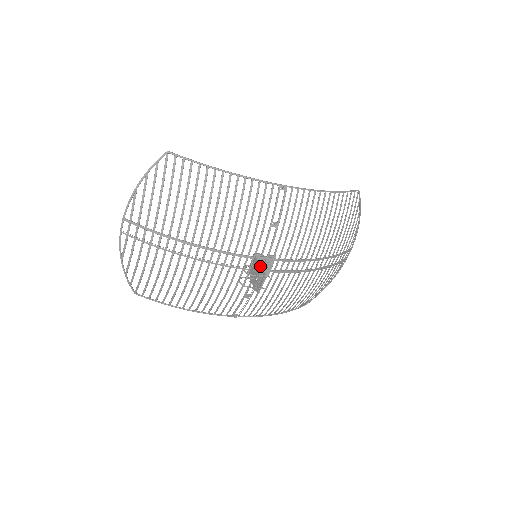
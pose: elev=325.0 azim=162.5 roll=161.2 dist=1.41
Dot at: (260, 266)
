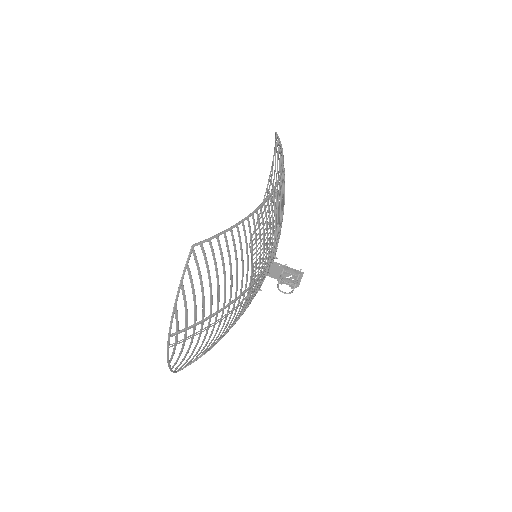
Dot at: (289, 268)
